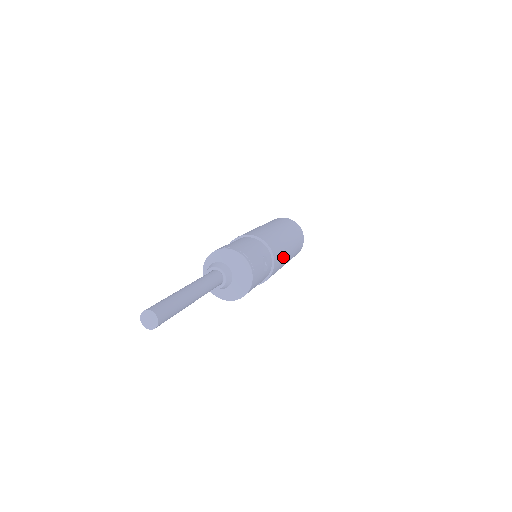
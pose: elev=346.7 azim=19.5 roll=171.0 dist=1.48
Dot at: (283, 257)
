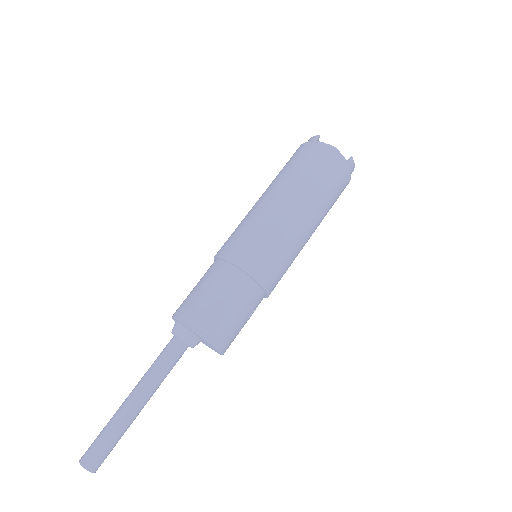
Dot at: occluded
